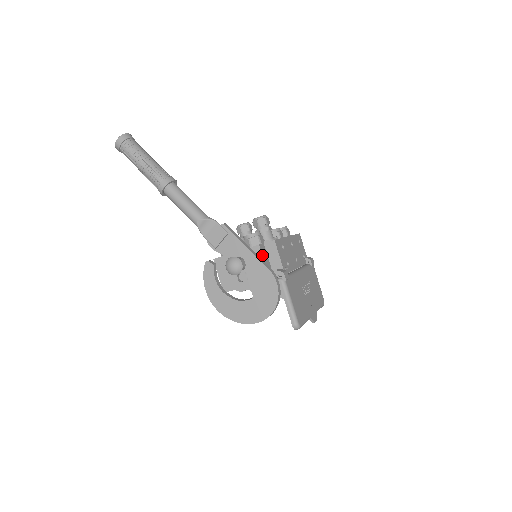
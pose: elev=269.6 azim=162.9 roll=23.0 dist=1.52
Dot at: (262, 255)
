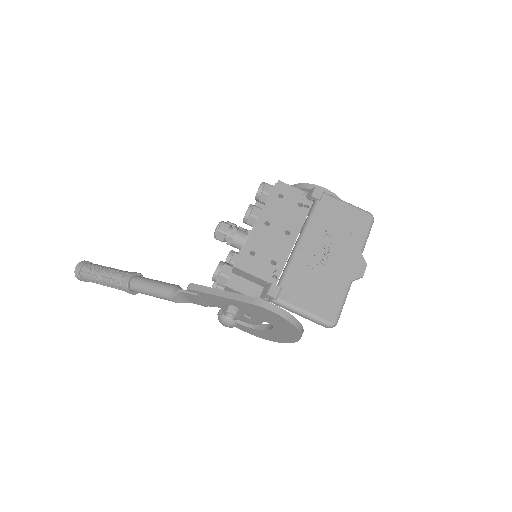
Dot at: (237, 291)
